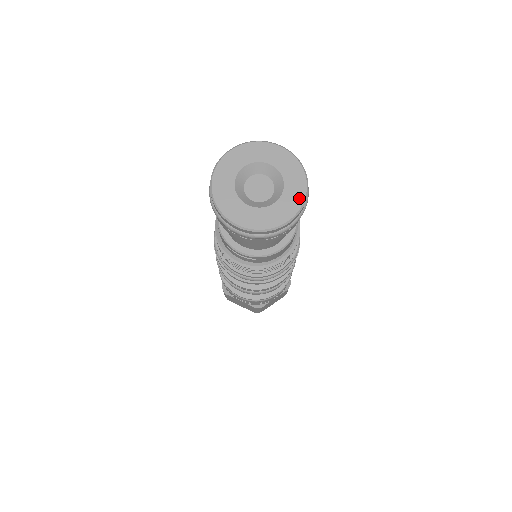
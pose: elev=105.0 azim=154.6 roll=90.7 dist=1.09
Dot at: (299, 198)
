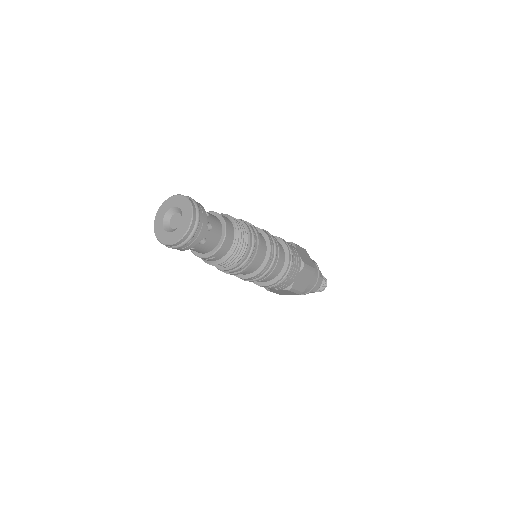
Dot at: (189, 215)
